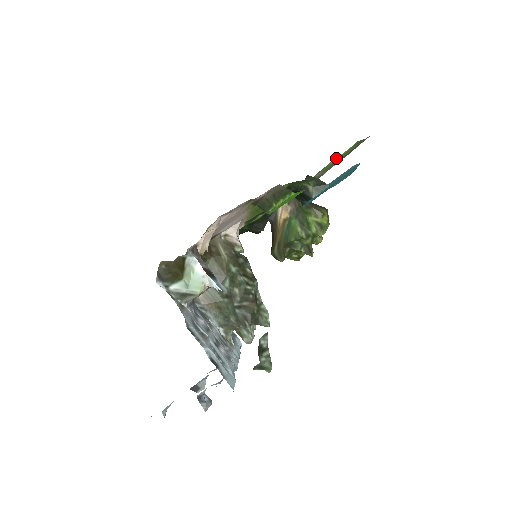
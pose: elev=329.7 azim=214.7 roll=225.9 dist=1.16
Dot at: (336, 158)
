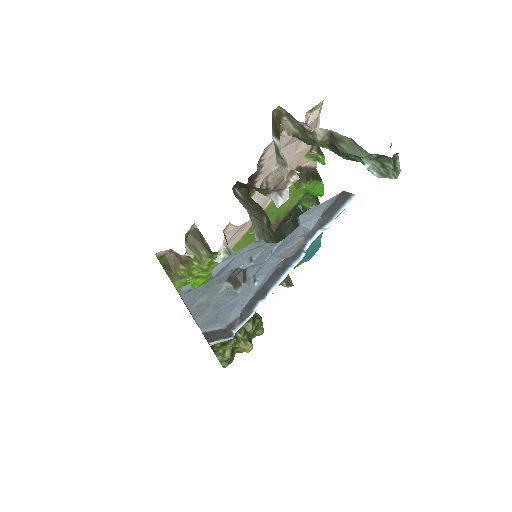
Dot at: occluded
